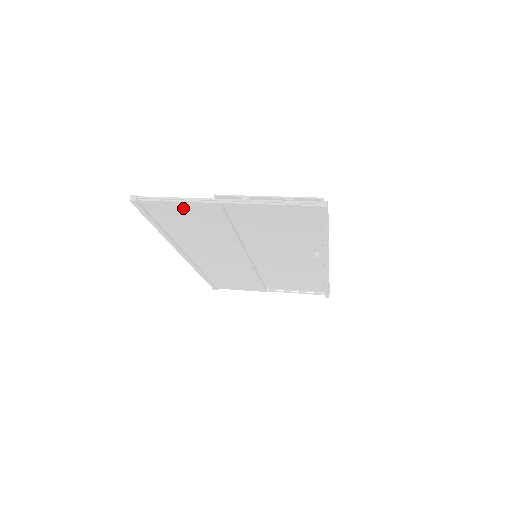
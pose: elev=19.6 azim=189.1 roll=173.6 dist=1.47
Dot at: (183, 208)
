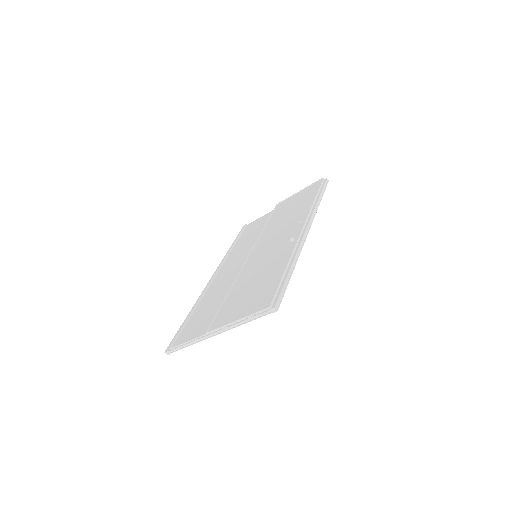
Dot at: (196, 334)
